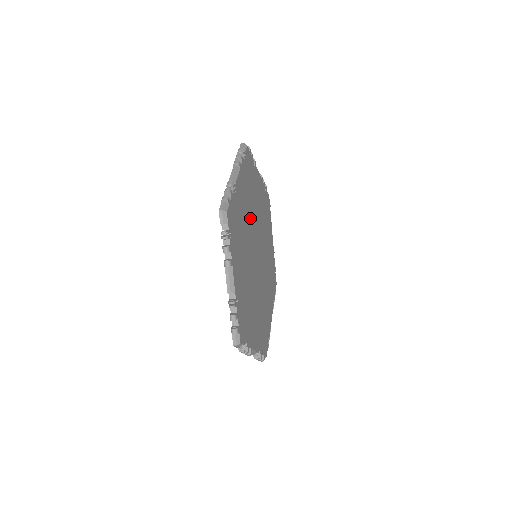
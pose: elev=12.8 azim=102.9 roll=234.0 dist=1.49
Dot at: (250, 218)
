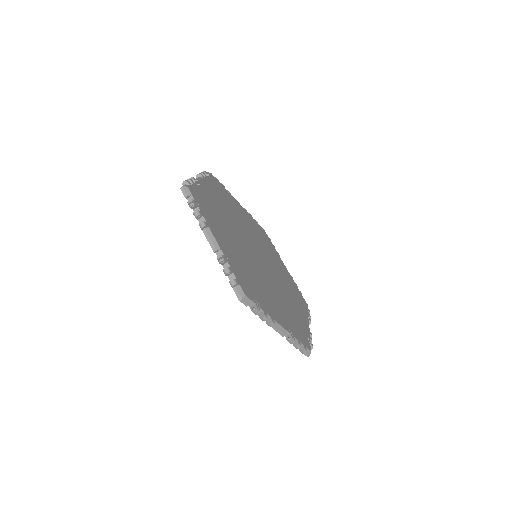
Dot at: (252, 234)
